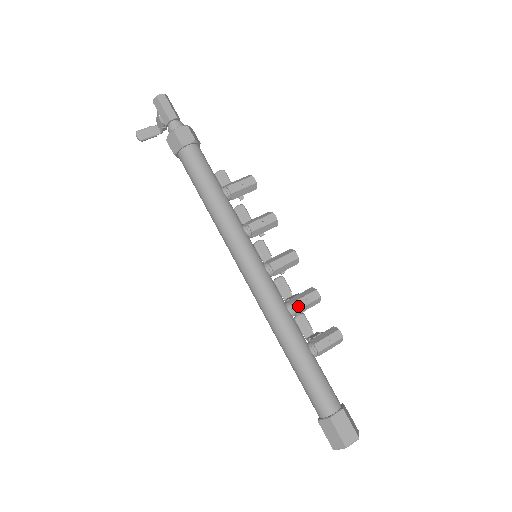
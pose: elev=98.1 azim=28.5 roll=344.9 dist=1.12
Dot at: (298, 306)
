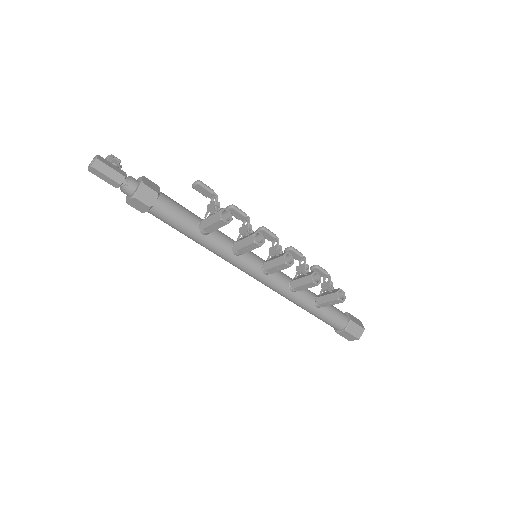
Dot at: (299, 289)
